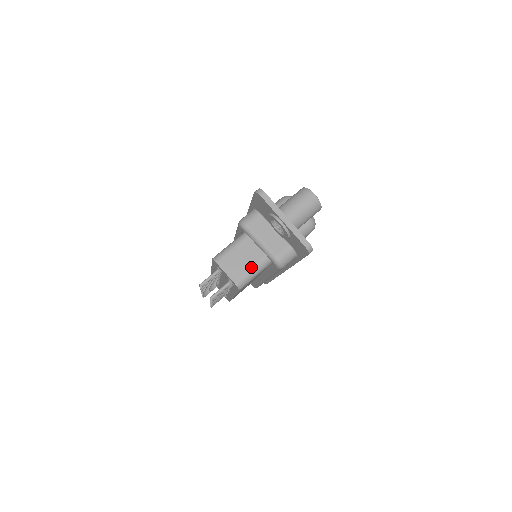
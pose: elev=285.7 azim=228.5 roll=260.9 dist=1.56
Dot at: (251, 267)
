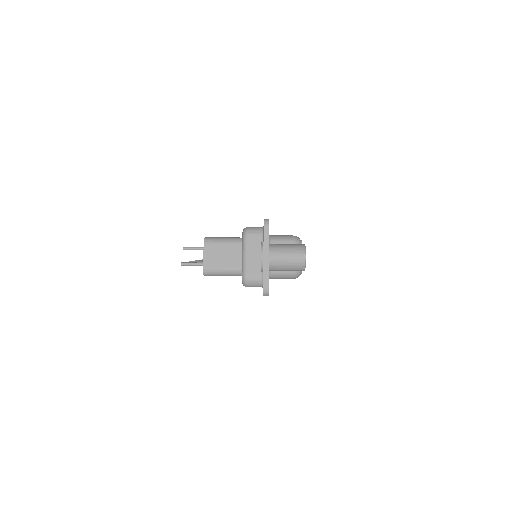
Dot at: (224, 267)
